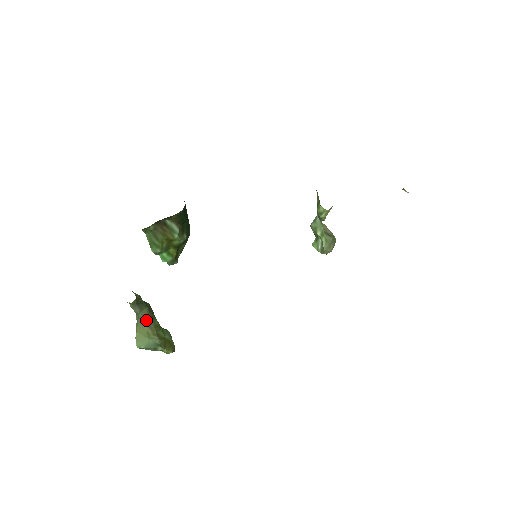
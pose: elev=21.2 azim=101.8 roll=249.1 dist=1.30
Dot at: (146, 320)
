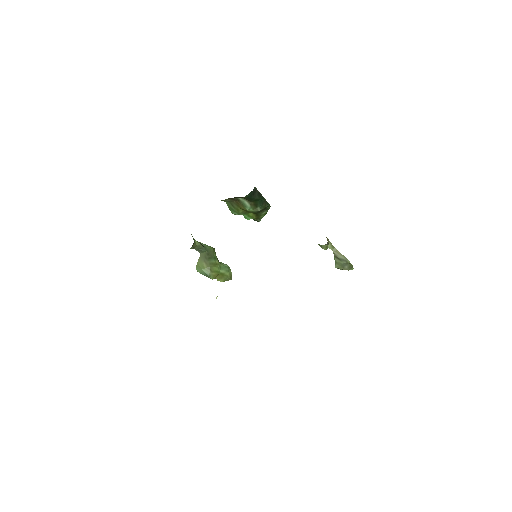
Dot at: (204, 259)
